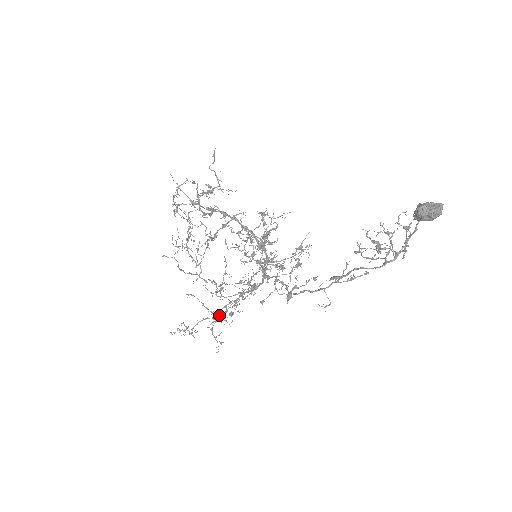
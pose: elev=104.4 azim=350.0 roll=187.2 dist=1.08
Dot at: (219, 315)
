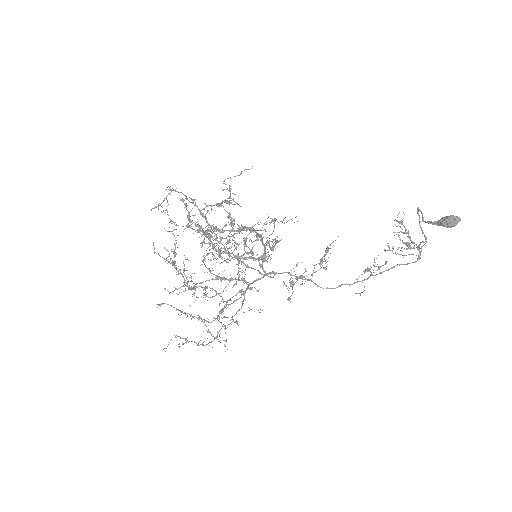
Dot at: (232, 319)
